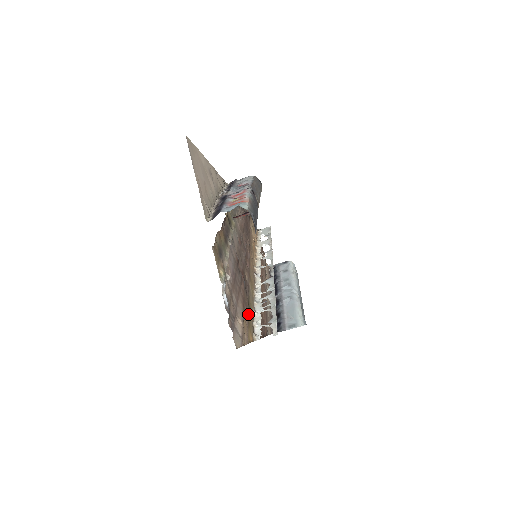
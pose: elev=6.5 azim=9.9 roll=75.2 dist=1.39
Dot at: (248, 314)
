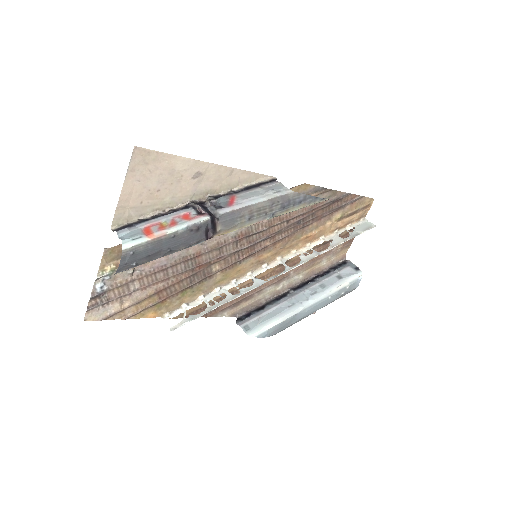
Dot at: (168, 298)
